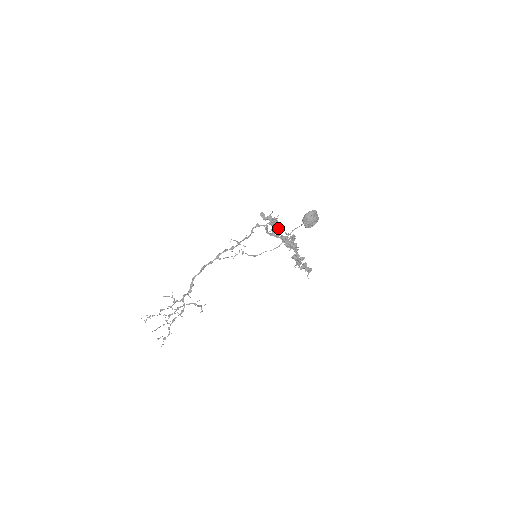
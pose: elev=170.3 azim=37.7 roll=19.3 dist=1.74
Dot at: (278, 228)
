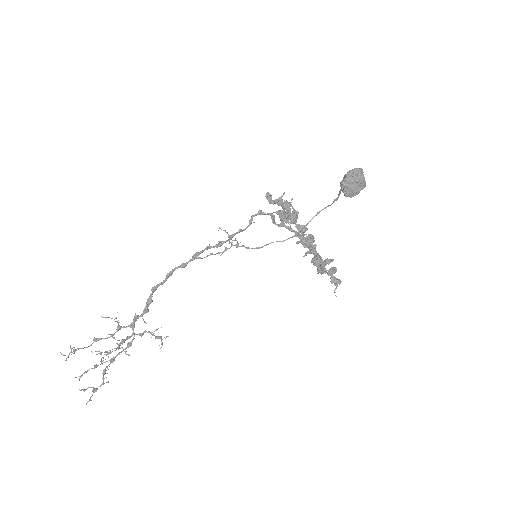
Dot at: (294, 210)
